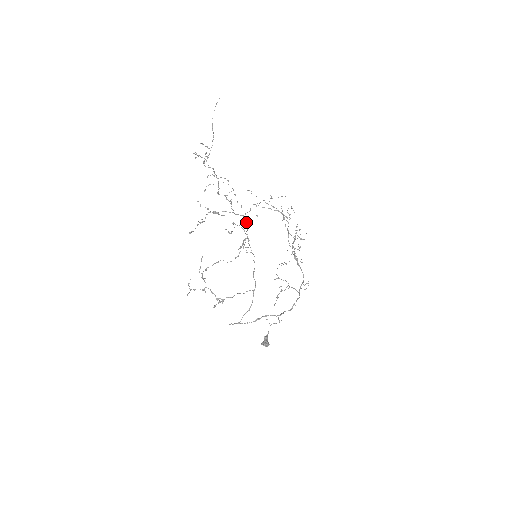
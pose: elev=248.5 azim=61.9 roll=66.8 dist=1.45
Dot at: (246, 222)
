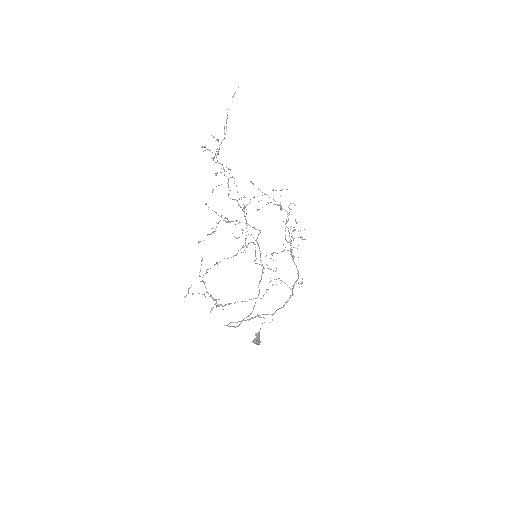
Dot at: occluded
